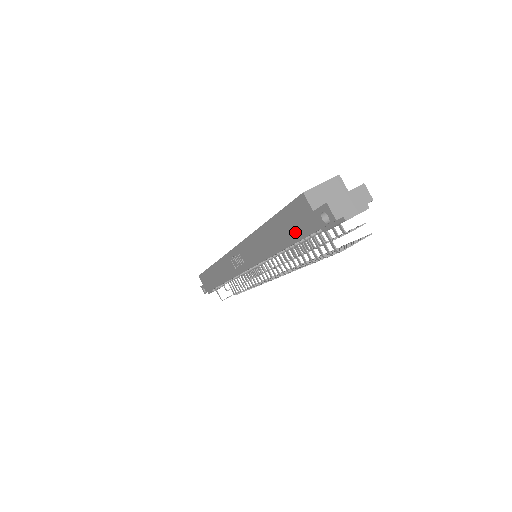
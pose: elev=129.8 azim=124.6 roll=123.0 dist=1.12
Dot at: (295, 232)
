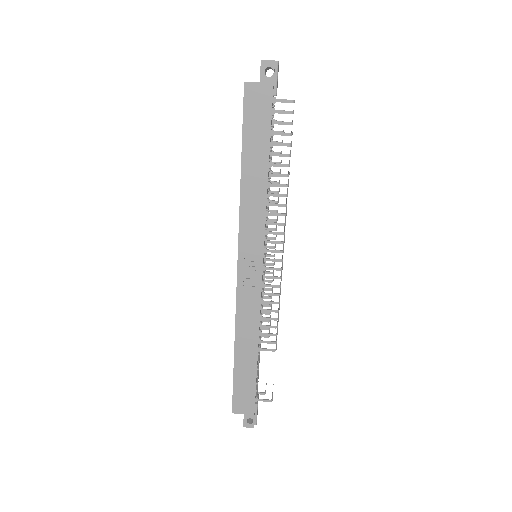
Dot at: (263, 125)
